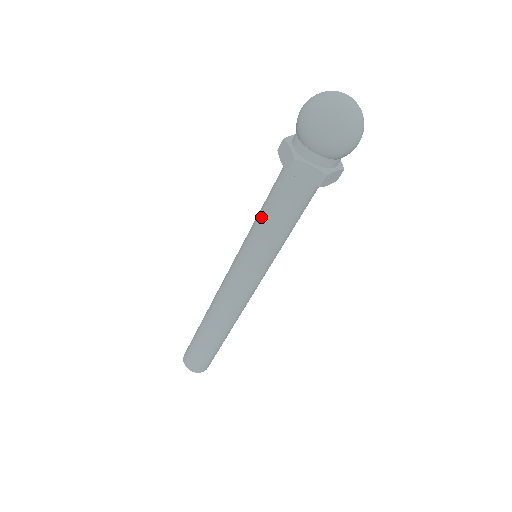
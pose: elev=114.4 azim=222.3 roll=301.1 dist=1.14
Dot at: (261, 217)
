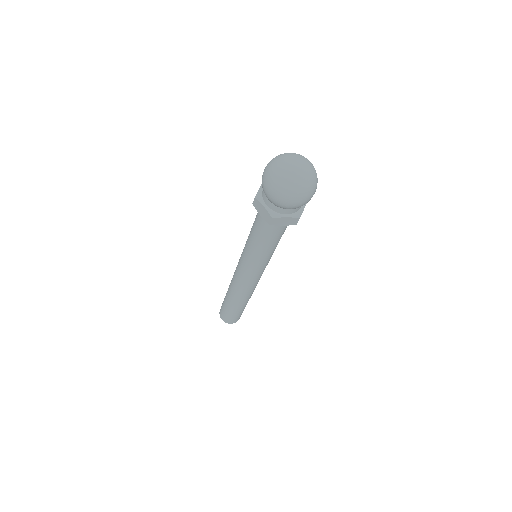
Dot at: (251, 229)
